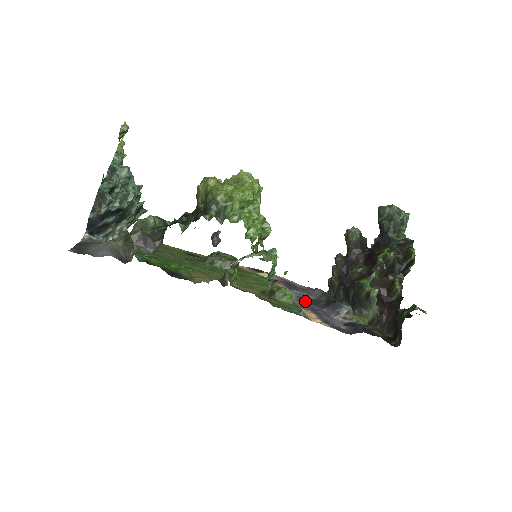
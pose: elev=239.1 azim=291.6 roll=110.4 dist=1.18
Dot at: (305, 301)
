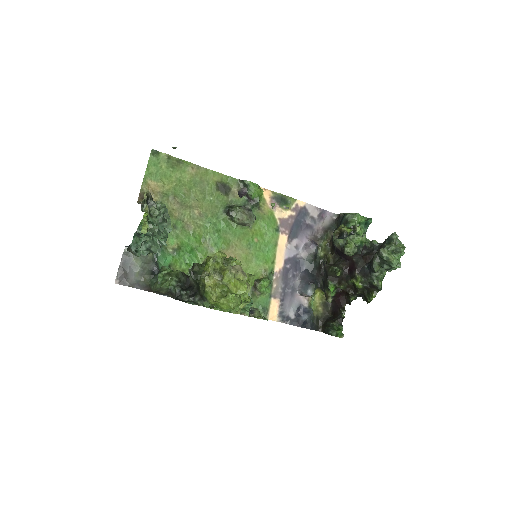
Dot at: (289, 269)
